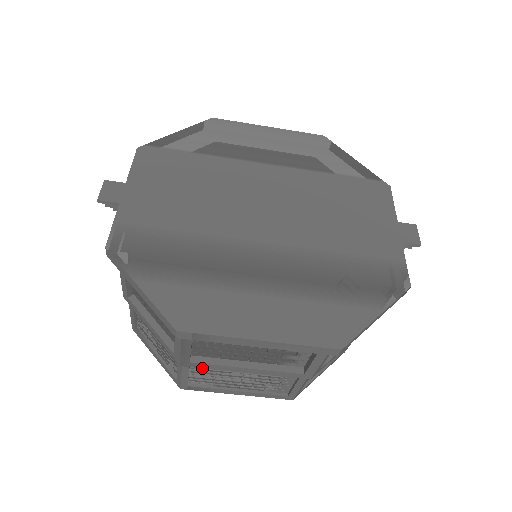
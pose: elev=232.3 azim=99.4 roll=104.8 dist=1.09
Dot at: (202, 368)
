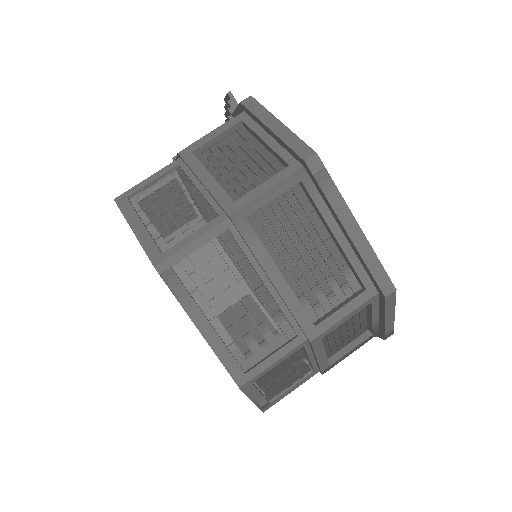
Dot at: (225, 249)
